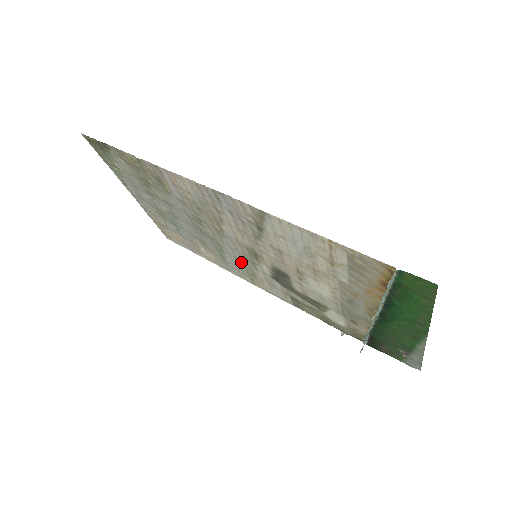
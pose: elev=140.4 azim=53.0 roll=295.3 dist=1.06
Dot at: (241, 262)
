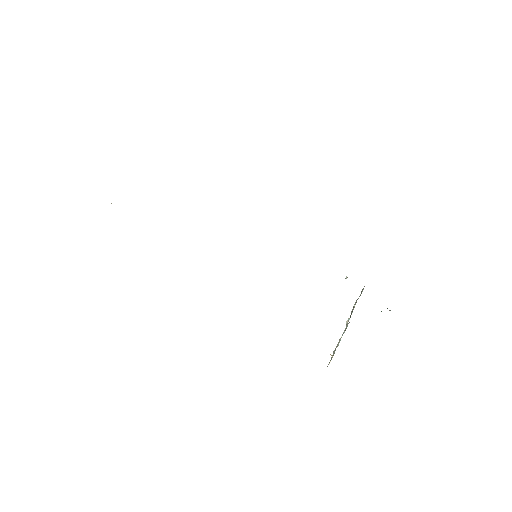
Dot at: occluded
